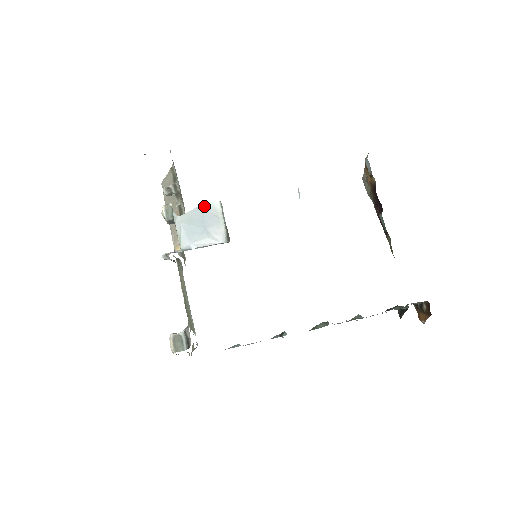
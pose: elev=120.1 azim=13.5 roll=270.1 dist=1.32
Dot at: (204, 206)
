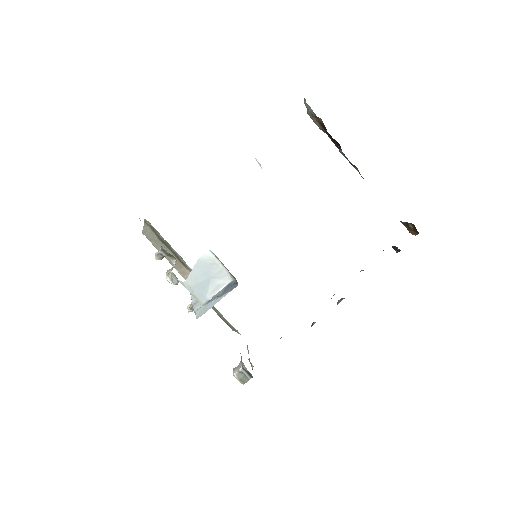
Dot at: (199, 261)
